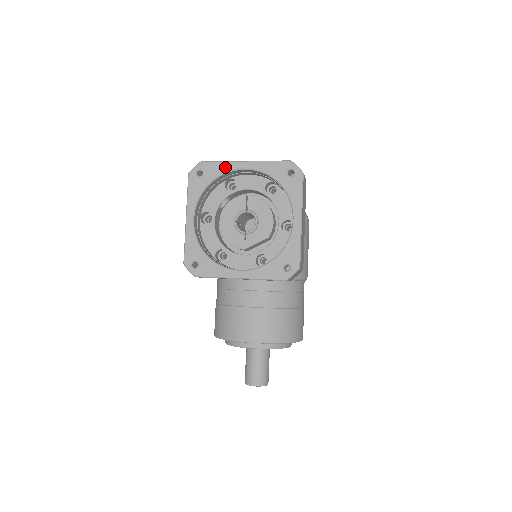
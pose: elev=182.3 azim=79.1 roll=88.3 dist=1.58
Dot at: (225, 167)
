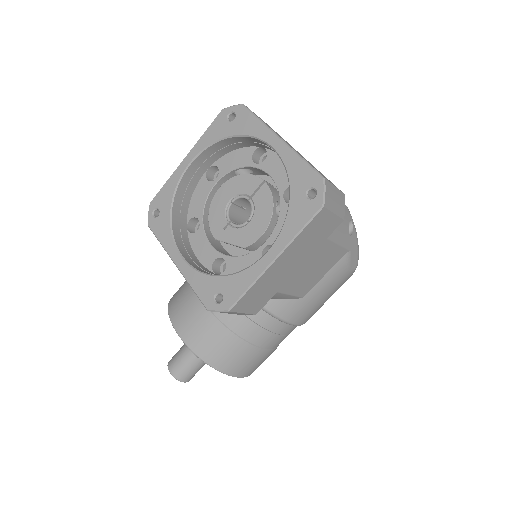
Dot at: (257, 129)
